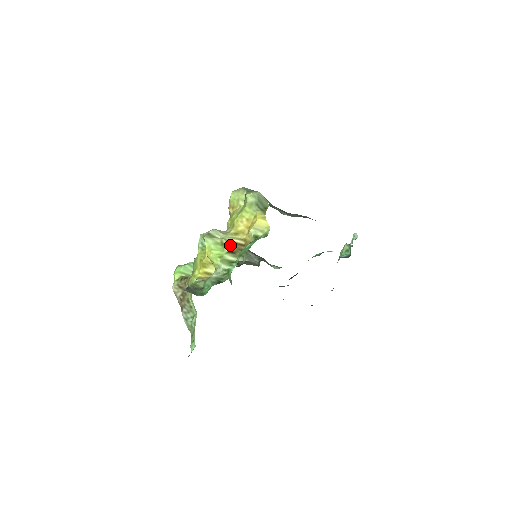
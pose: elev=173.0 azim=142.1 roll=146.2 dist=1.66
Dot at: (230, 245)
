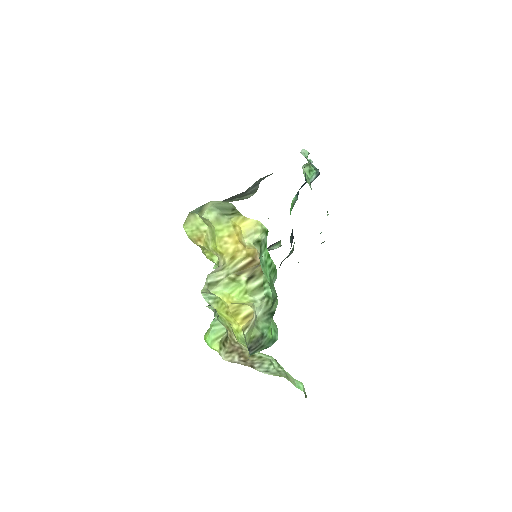
Dot at: (241, 273)
